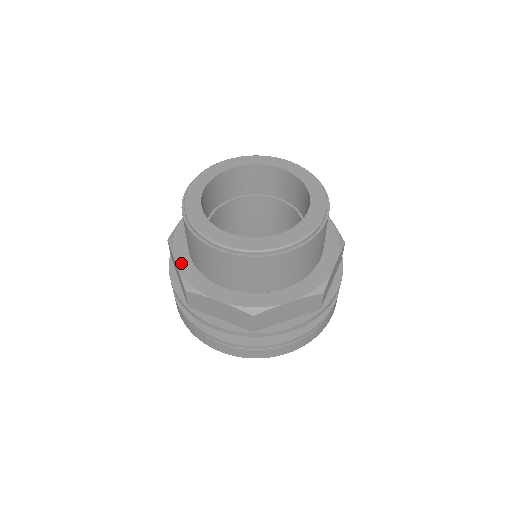
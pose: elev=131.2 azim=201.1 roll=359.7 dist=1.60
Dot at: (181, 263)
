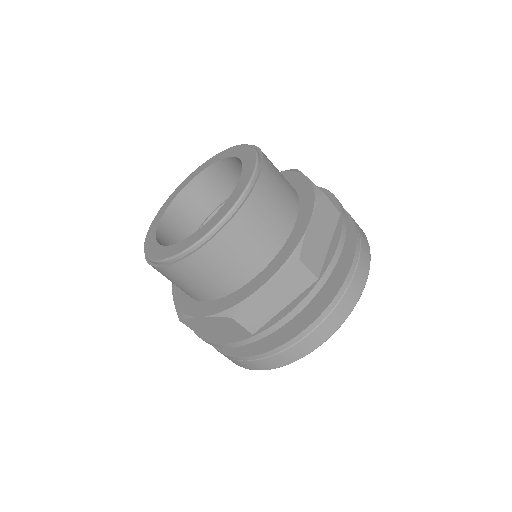
Dot at: (177, 296)
